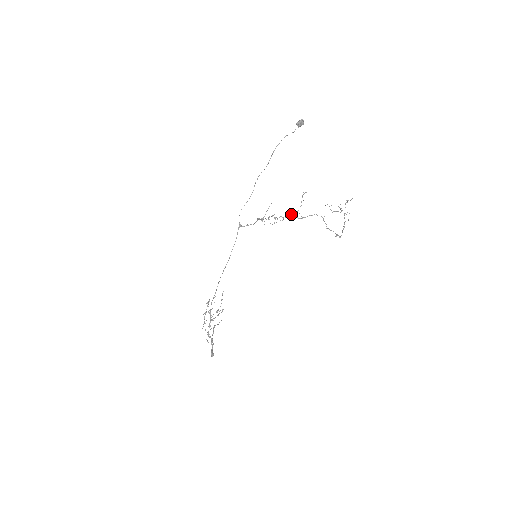
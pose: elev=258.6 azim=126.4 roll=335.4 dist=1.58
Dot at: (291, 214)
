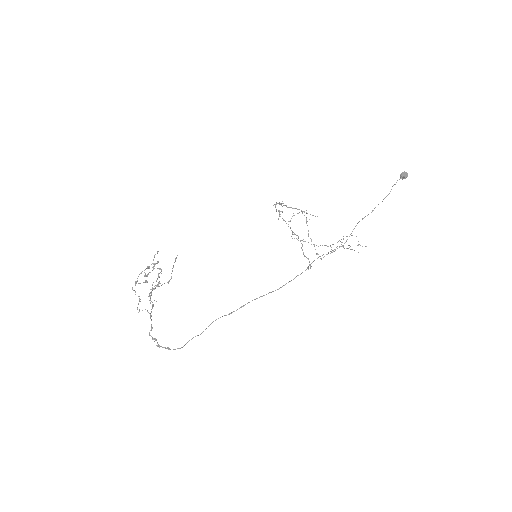
Dot at: (325, 245)
